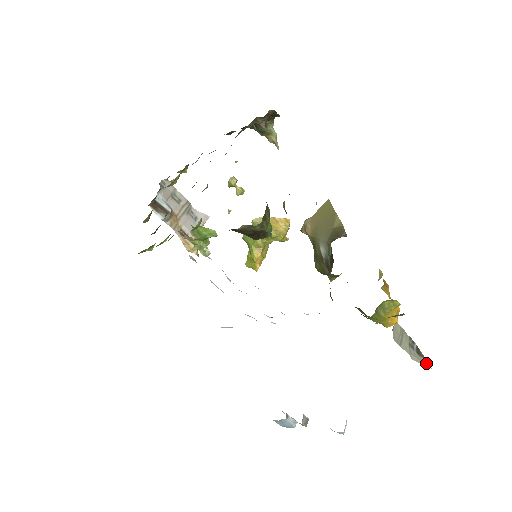
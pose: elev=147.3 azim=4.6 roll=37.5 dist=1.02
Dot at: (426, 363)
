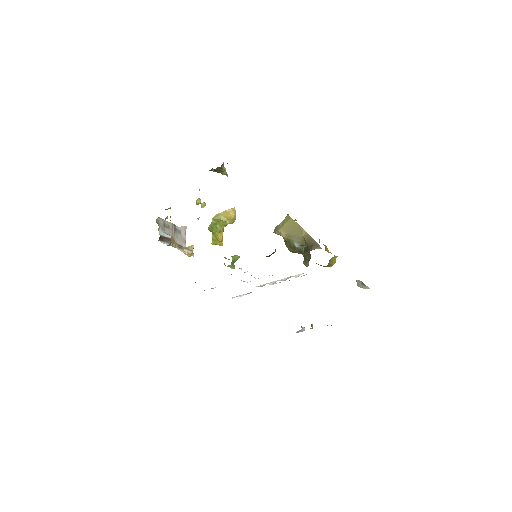
Dot at: (368, 287)
